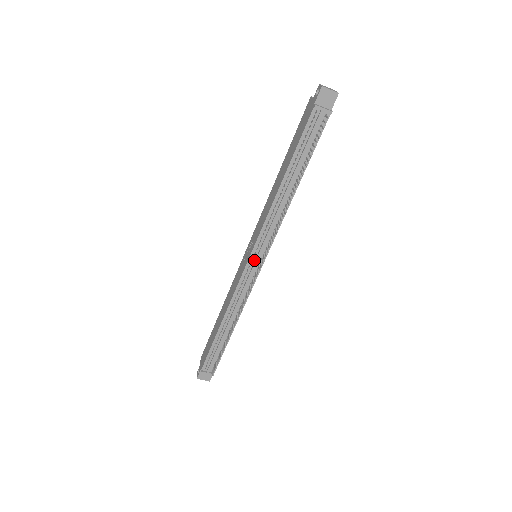
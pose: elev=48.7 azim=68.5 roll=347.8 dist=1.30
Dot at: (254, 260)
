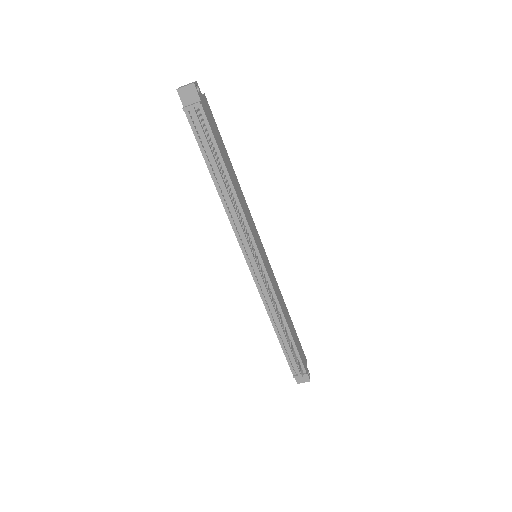
Dot at: (252, 262)
